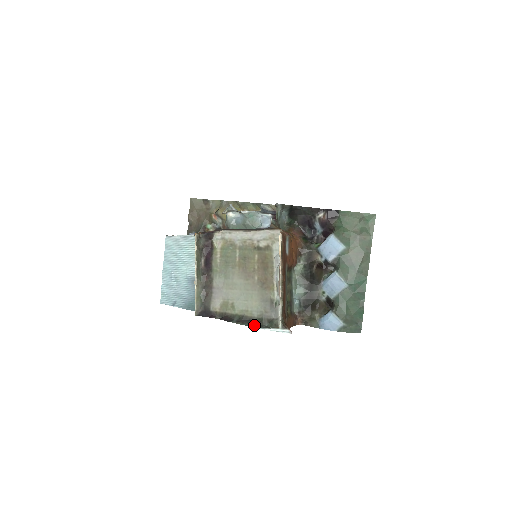
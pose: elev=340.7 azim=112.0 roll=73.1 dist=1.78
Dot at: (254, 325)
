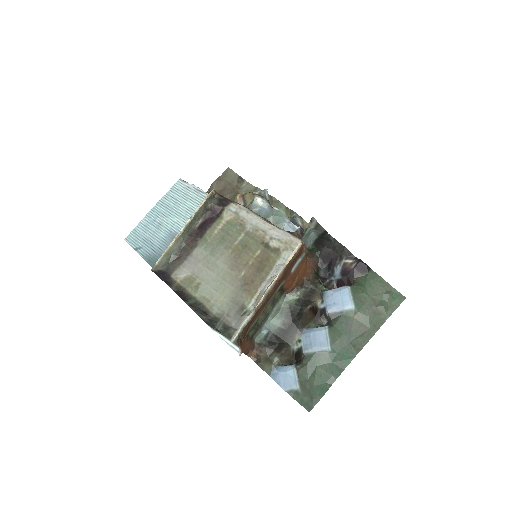
Dot at: (206, 320)
